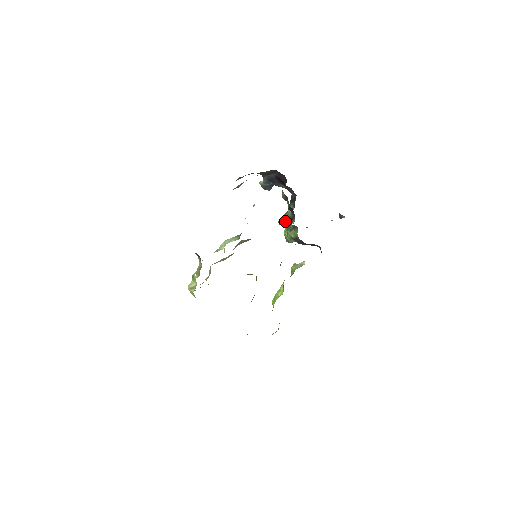
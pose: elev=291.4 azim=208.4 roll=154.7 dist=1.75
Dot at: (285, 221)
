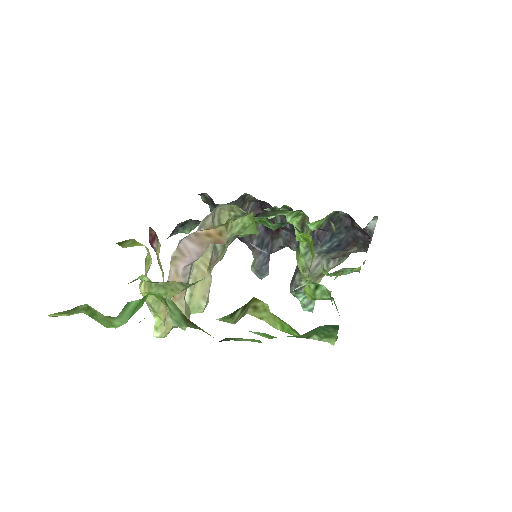
Dot at: occluded
